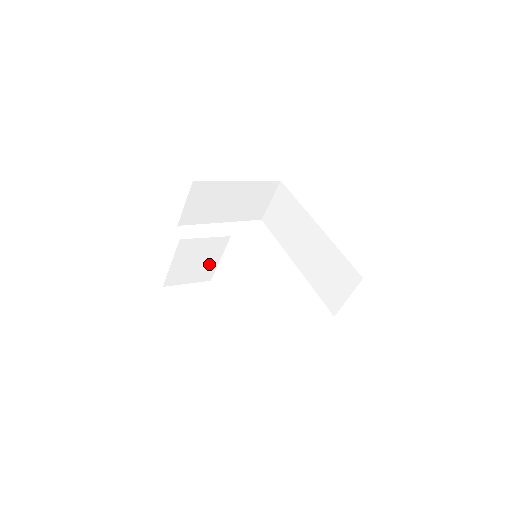
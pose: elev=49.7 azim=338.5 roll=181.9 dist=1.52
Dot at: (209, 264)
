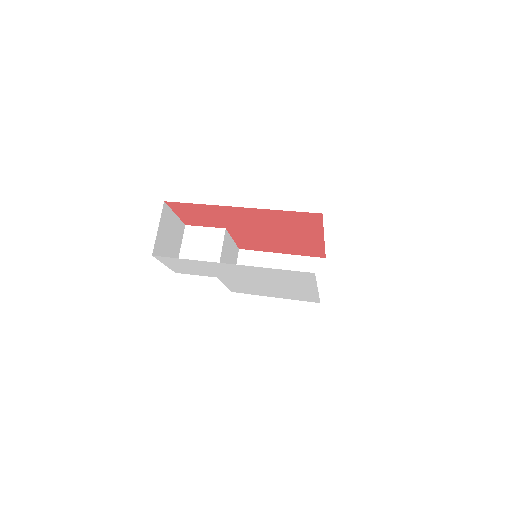
Dot at: (212, 256)
